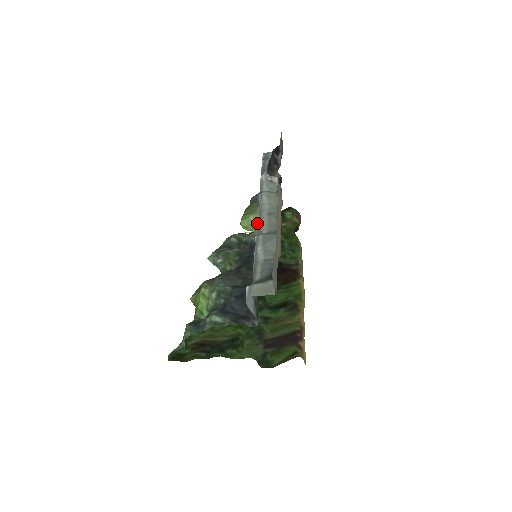
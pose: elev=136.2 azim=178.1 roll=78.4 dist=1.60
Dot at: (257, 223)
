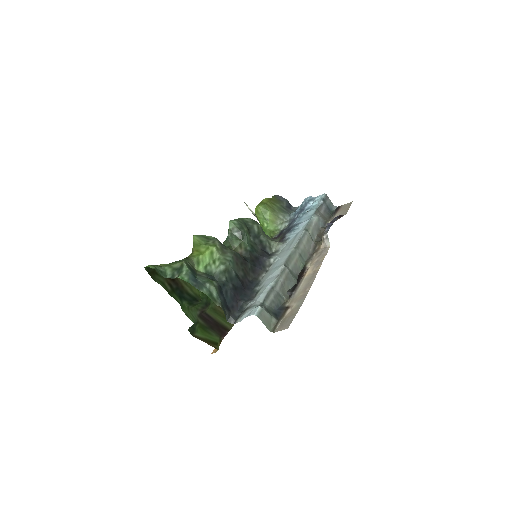
Dot at: (290, 254)
